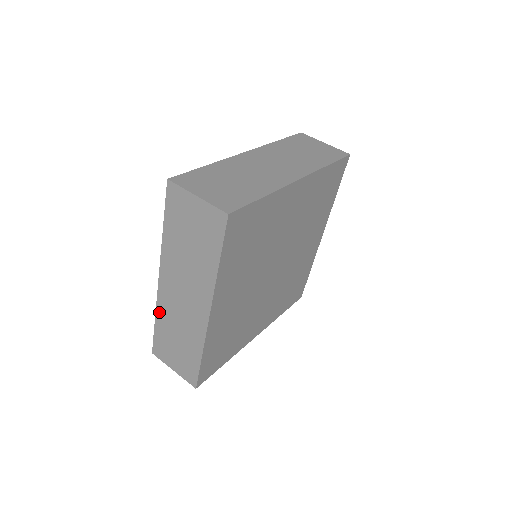
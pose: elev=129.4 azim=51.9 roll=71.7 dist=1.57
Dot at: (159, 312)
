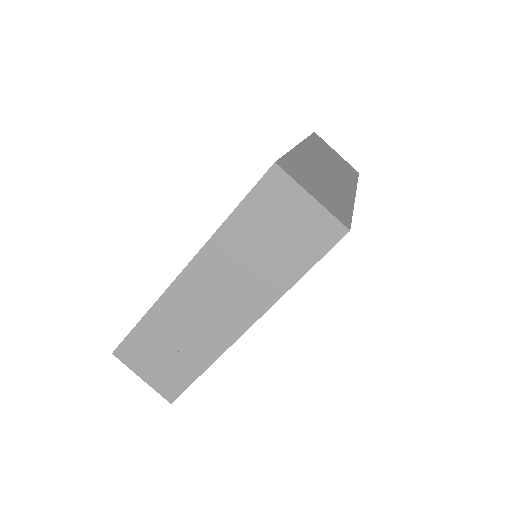
Dot at: (158, 309)
